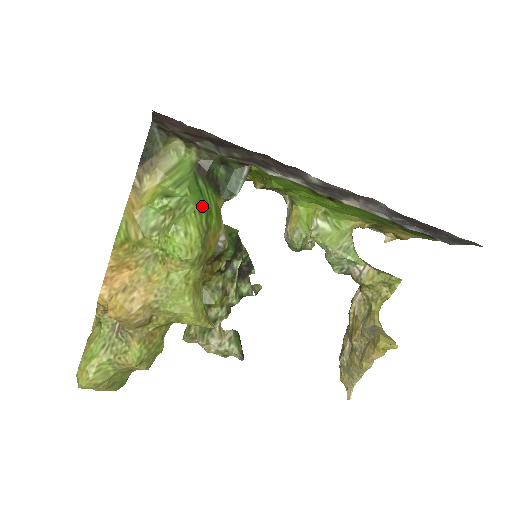
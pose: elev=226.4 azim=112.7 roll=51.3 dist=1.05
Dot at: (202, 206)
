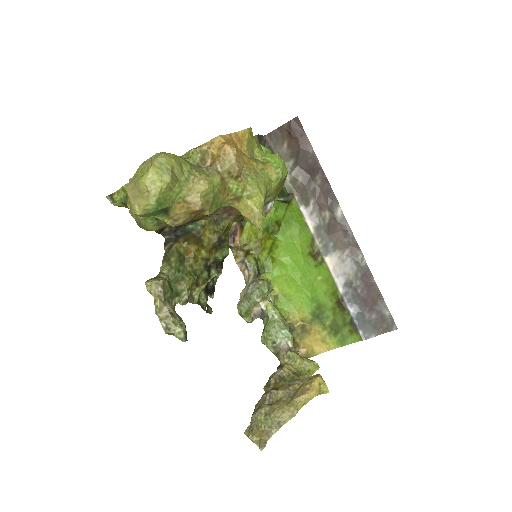
Dot at: occluded
